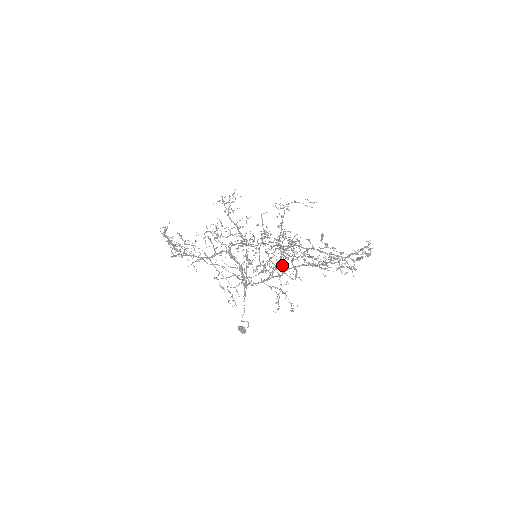
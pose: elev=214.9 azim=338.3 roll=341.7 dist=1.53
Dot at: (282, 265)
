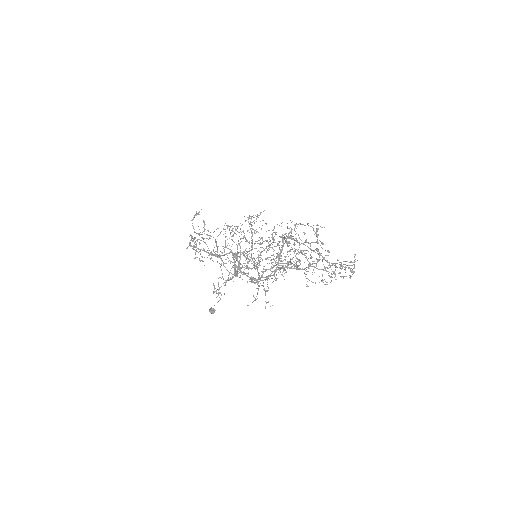
Dot at: occluded
